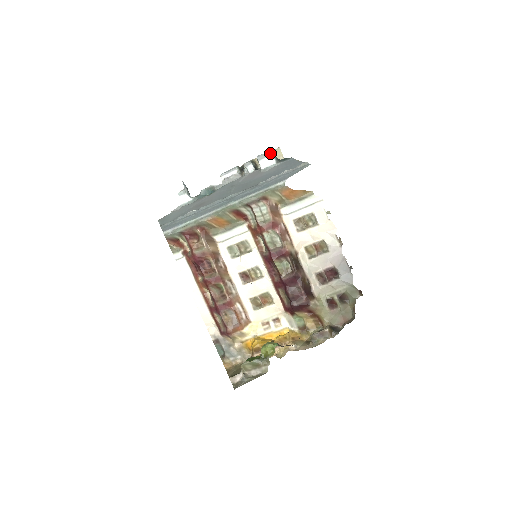
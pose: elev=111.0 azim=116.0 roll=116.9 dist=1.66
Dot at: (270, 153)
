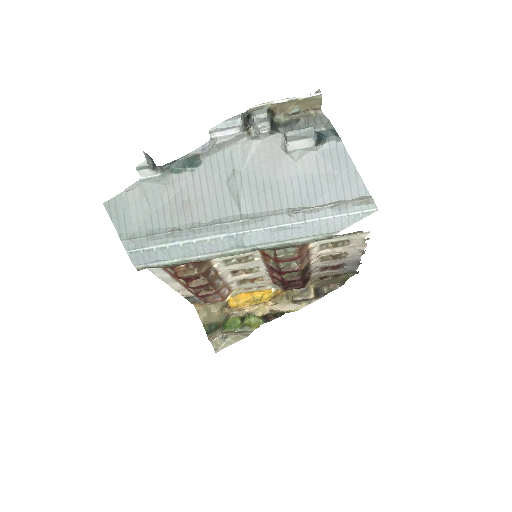
Dot at: (311, 134)
